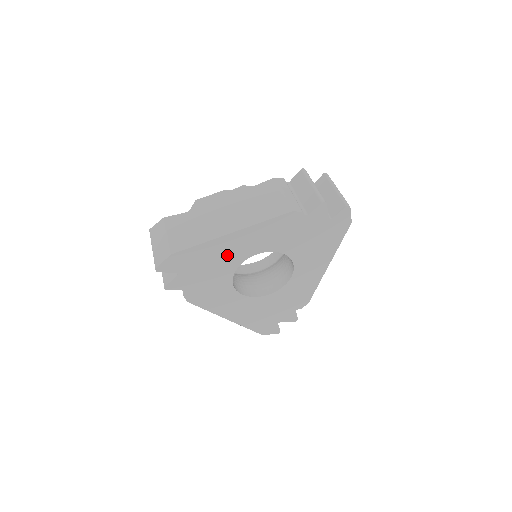
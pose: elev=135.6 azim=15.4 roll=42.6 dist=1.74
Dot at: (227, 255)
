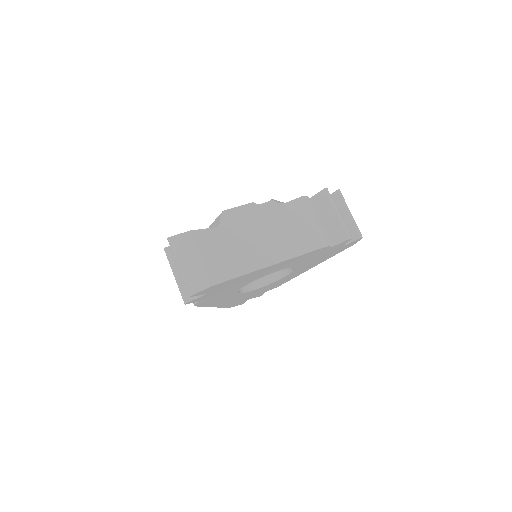
Dot at: (254, 277)
